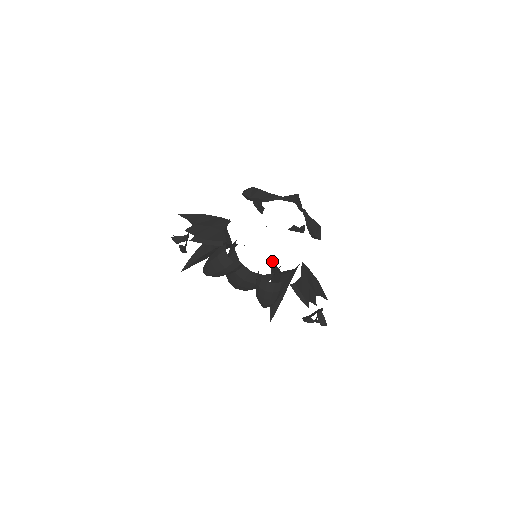
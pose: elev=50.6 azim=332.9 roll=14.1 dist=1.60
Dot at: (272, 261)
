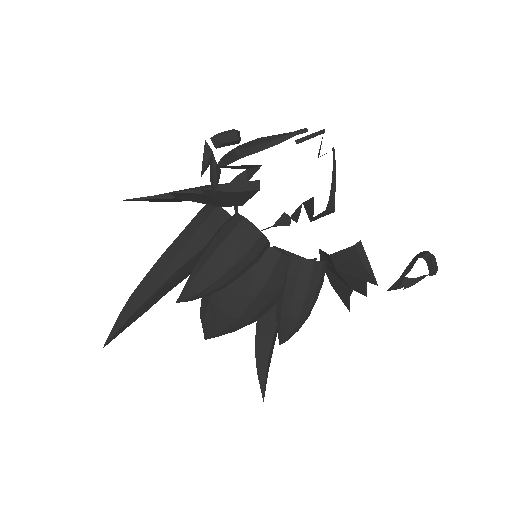
Dot at: (286, 252)
